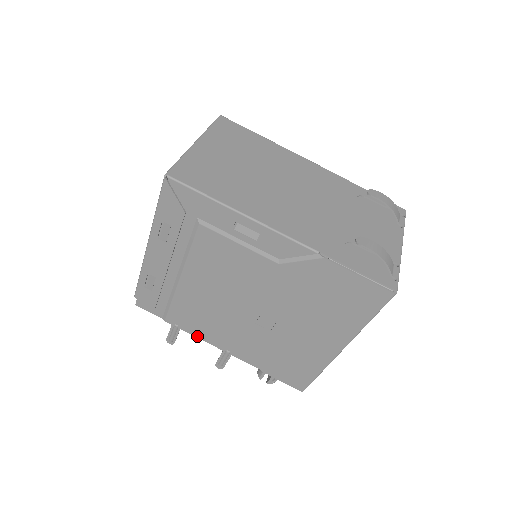
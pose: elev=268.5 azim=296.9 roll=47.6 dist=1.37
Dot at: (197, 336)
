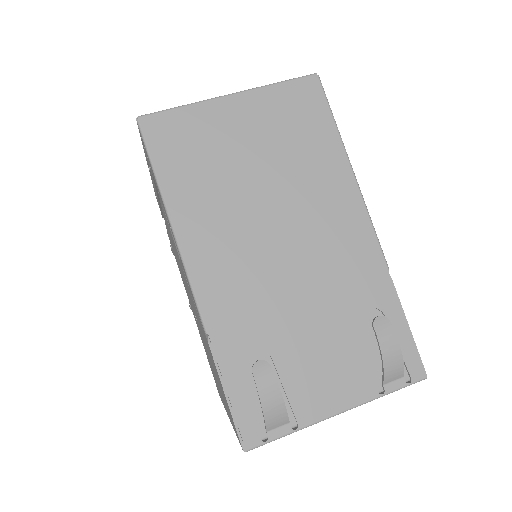
Dot at: occluded
